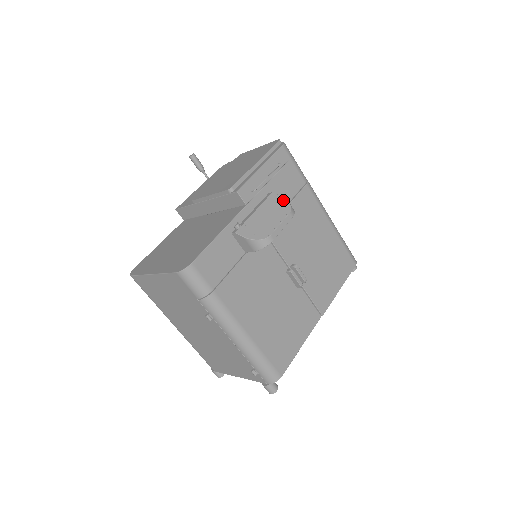
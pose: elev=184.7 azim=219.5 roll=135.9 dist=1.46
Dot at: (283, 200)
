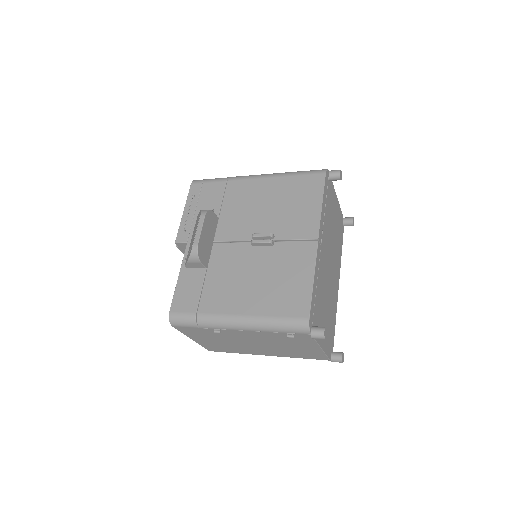
Dot at: (199, 213)
